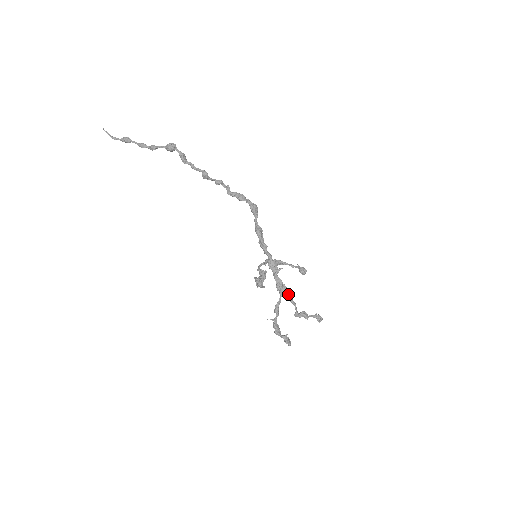
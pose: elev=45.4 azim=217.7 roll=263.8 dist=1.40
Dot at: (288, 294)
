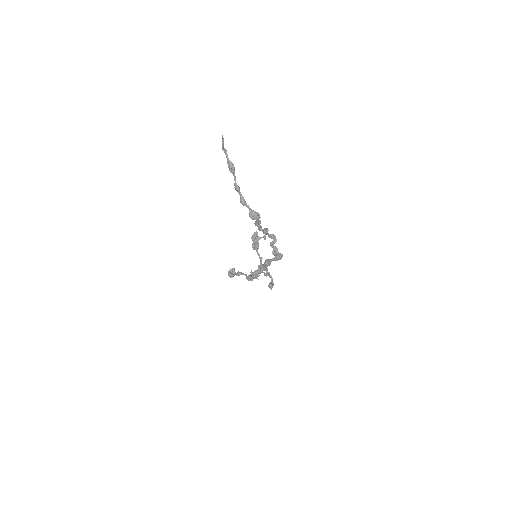
Dot at: occluded
